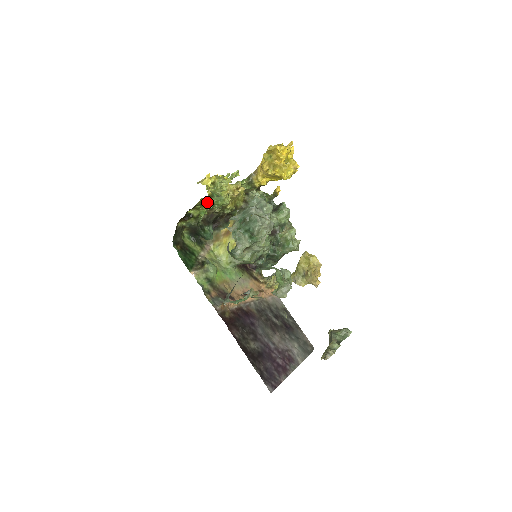
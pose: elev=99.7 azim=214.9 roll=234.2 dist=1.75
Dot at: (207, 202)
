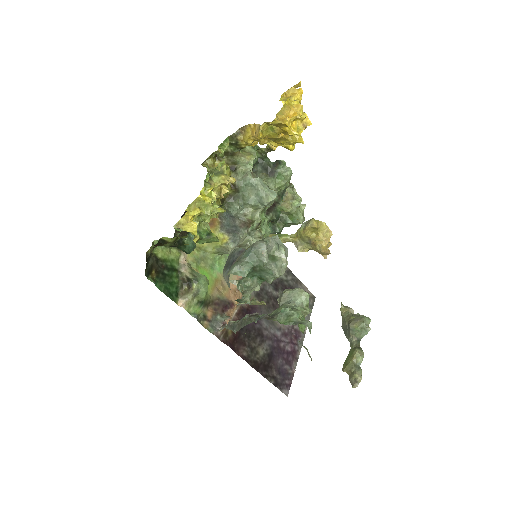
Dot at: occluded
